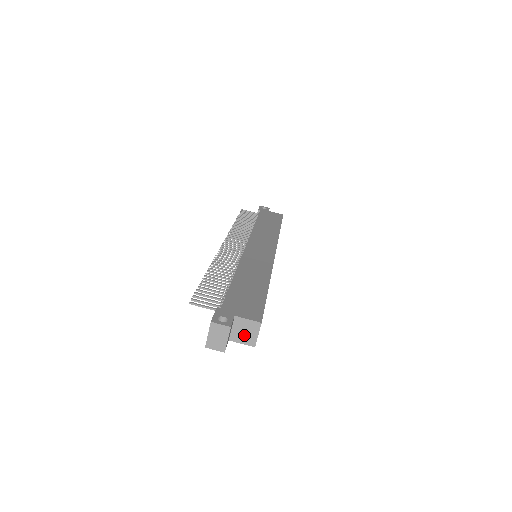
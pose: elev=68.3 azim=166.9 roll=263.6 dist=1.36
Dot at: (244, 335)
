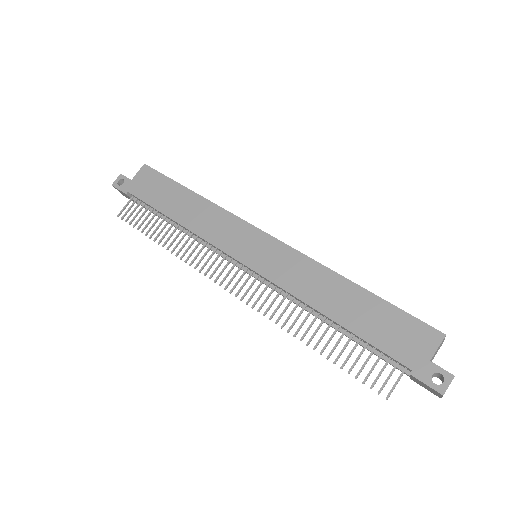
Dot at: occluded
